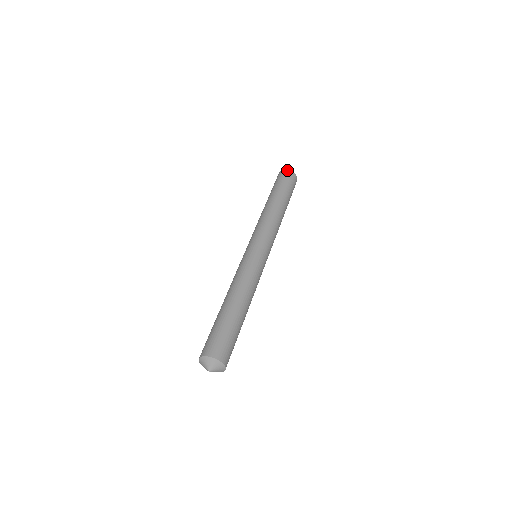
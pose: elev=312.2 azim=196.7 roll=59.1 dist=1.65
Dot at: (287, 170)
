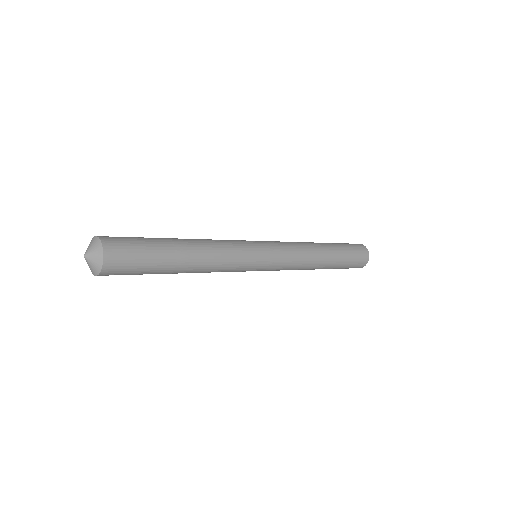
Dot at: occluded
